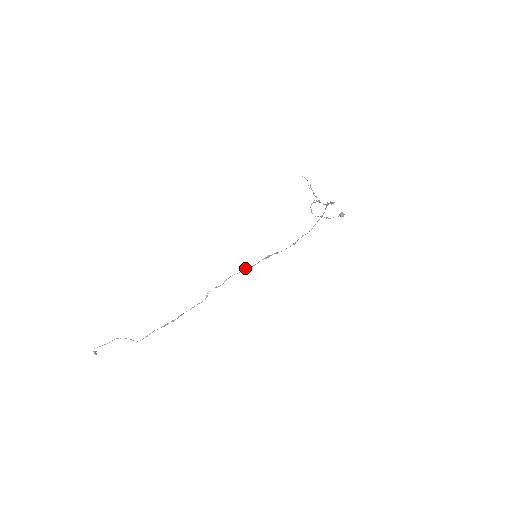
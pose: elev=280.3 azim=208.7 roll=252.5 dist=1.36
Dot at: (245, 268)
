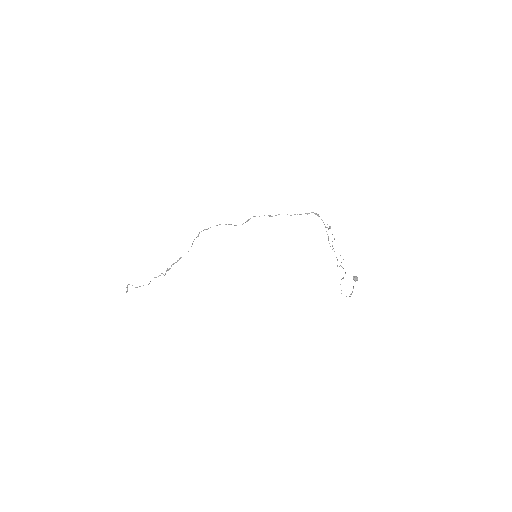
Dot at: (231, 224)
